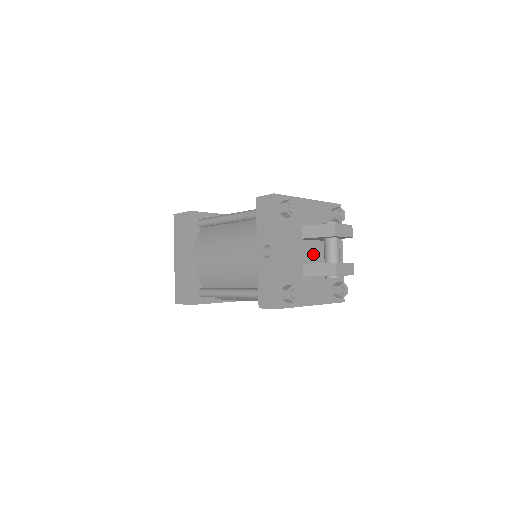
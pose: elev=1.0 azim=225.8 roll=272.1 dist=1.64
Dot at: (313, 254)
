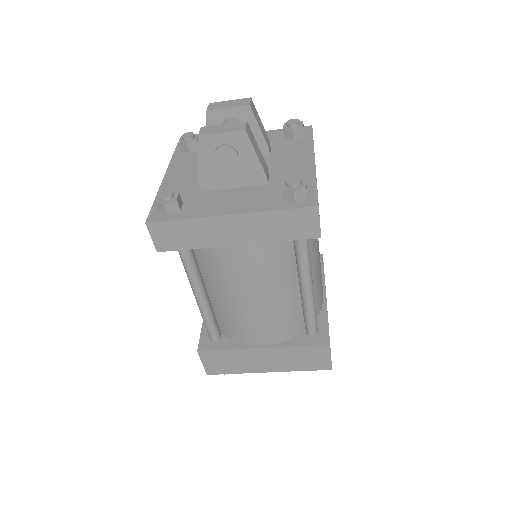
Dot at: occluded
